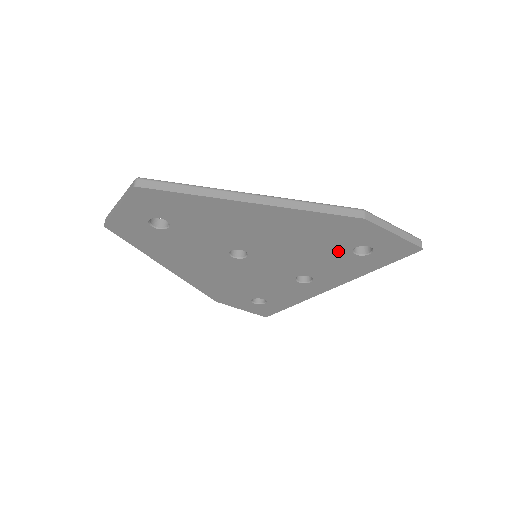
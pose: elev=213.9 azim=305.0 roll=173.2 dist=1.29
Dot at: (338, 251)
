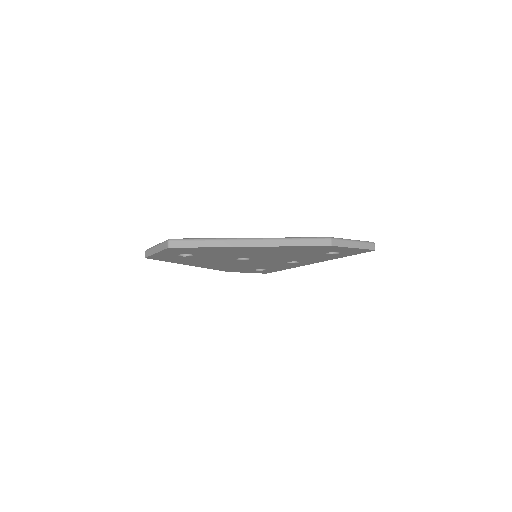
Dot at: (315, 254)
